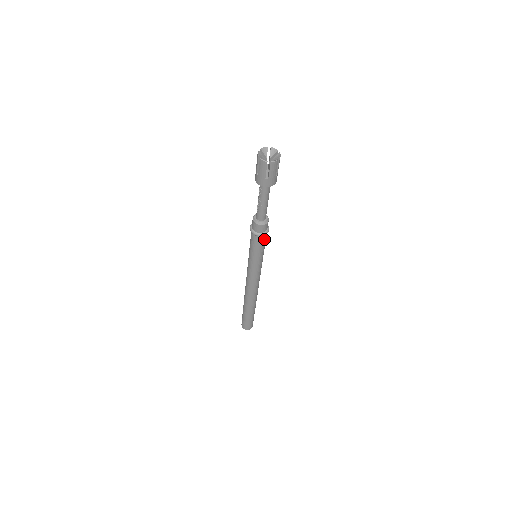
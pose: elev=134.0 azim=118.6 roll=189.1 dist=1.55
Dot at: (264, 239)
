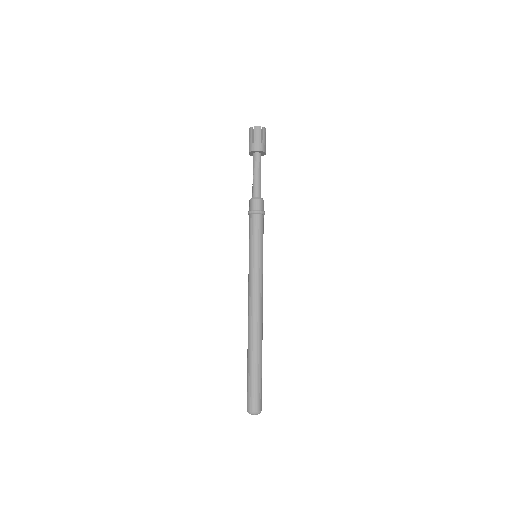
Dot at: (259, 222)
